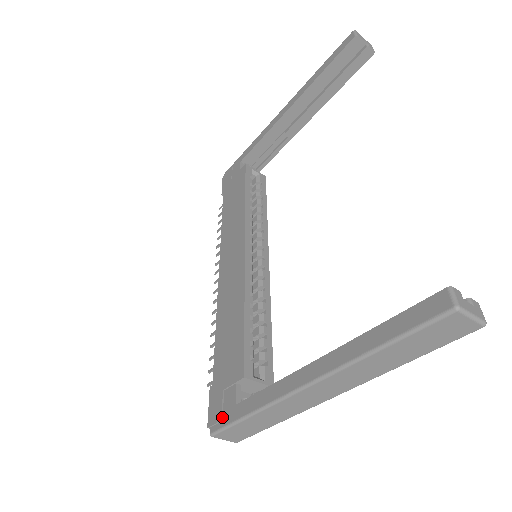
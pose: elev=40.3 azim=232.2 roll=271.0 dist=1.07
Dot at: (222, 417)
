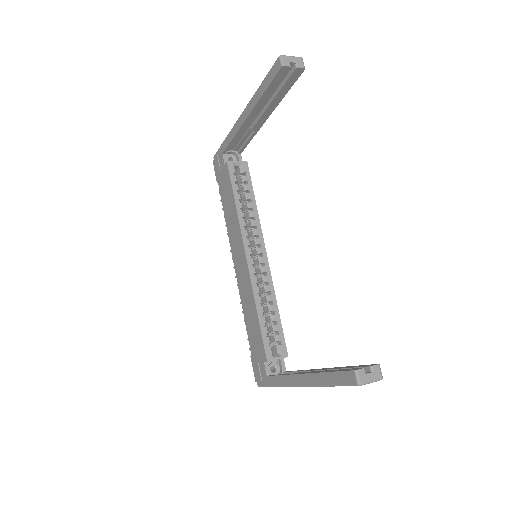
Dot at: (261, 380)
